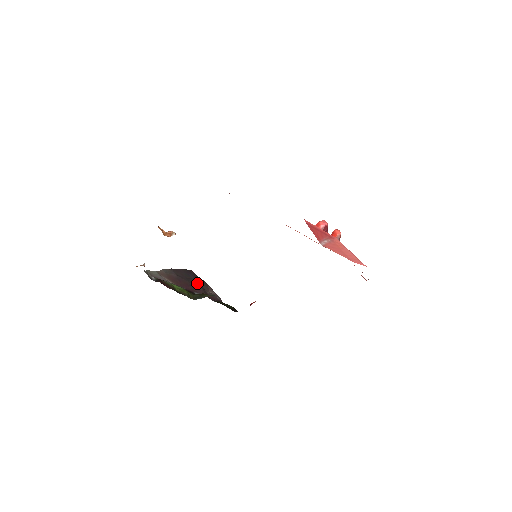
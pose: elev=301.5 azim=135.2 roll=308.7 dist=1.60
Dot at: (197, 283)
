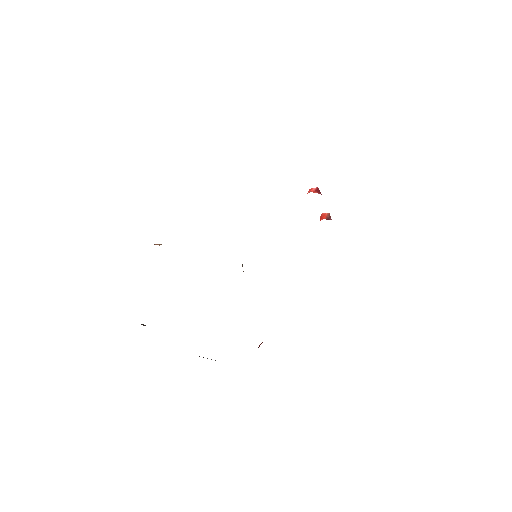
Dot at: occluded
